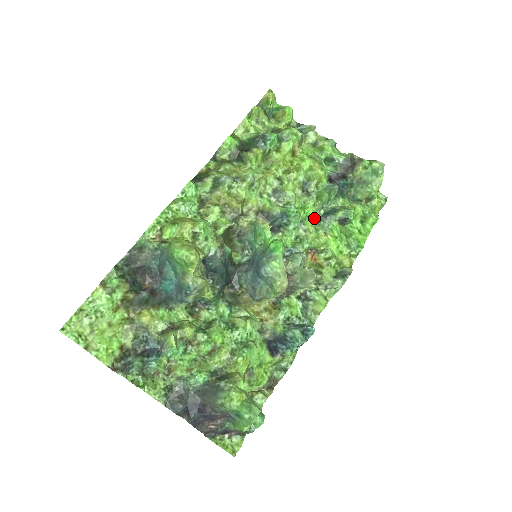
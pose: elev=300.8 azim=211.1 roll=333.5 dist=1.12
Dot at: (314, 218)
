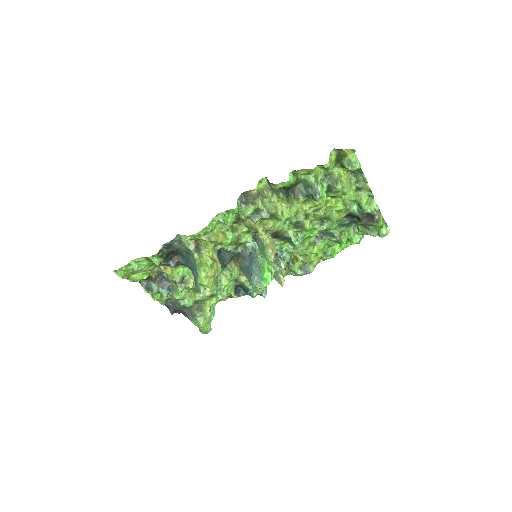
Dot at: (315, 236)
